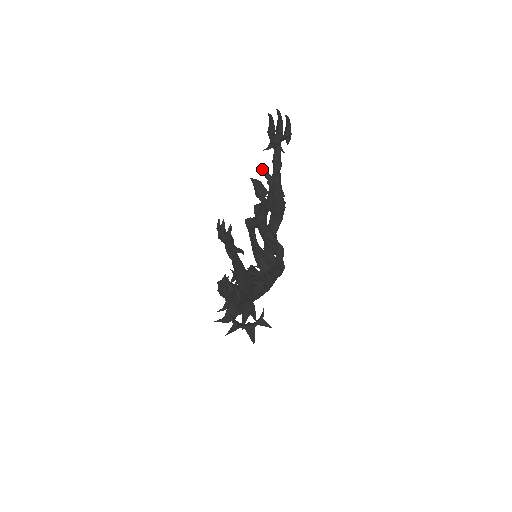
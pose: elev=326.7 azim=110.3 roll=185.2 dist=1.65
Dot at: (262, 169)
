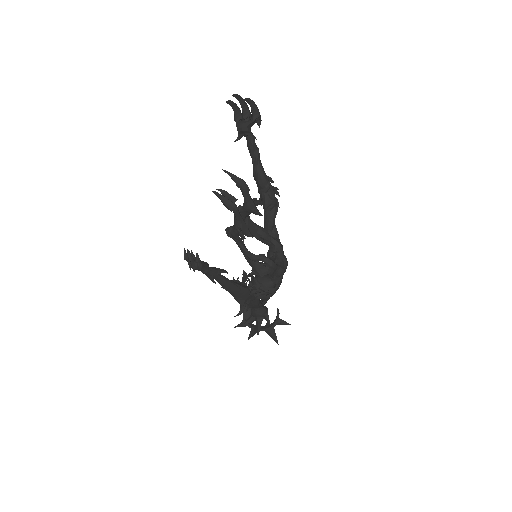
Dot at: (227, 173)
